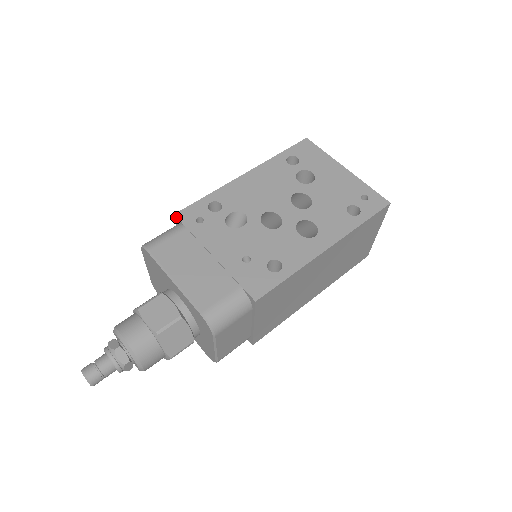
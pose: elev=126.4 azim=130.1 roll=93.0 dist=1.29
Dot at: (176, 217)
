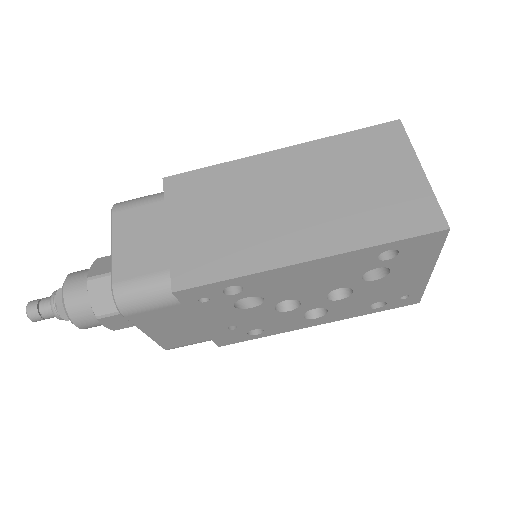
Dot at: (173, 294)
